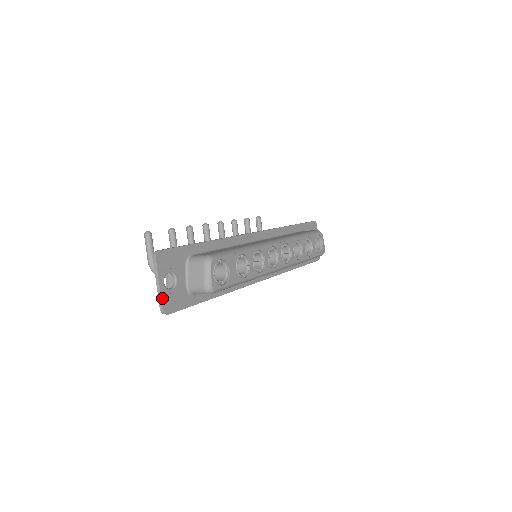
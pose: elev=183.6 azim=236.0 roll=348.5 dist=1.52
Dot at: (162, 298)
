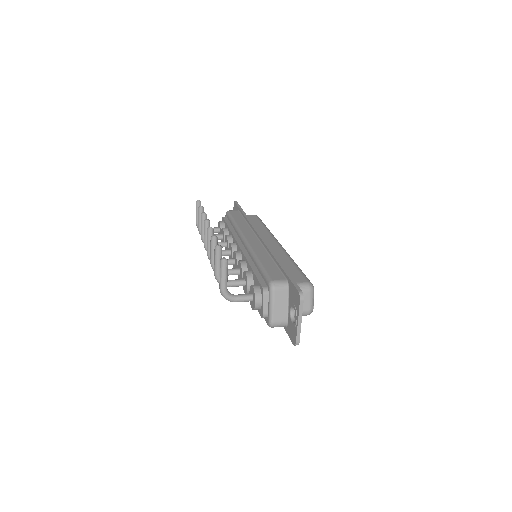
Dot at: occluded
